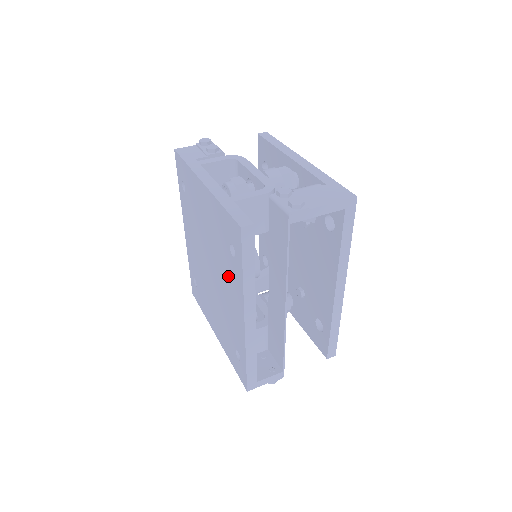
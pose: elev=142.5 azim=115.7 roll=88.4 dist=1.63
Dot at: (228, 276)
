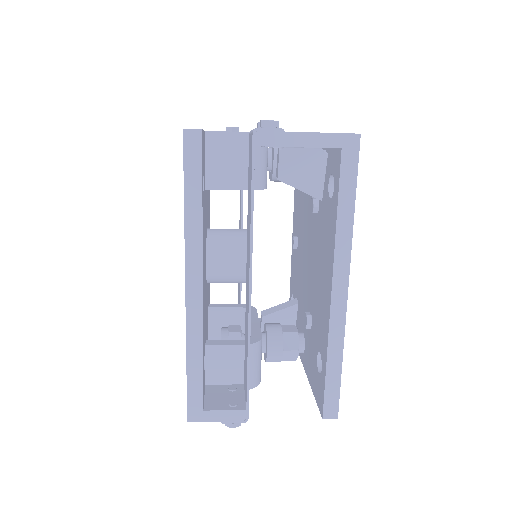
Dot at: occluded
